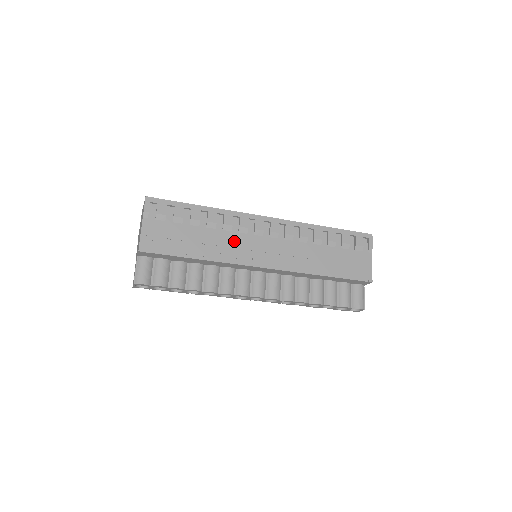
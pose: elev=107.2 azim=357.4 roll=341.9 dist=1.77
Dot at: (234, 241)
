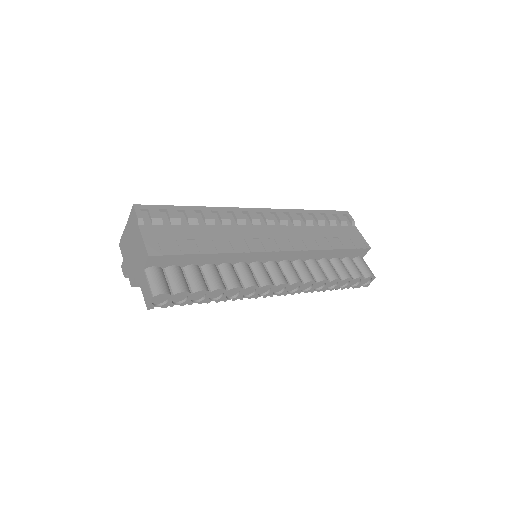
Dot at: (238, 233)
